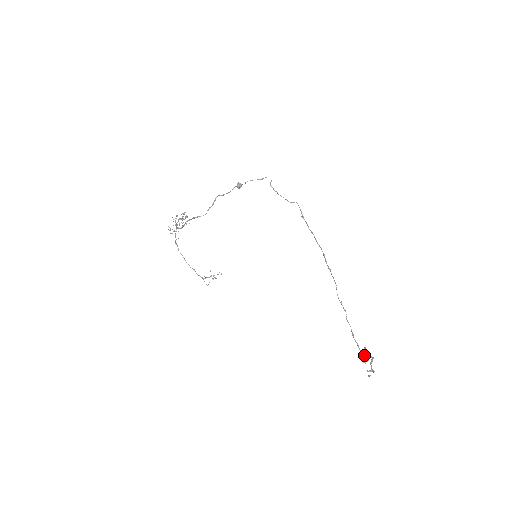
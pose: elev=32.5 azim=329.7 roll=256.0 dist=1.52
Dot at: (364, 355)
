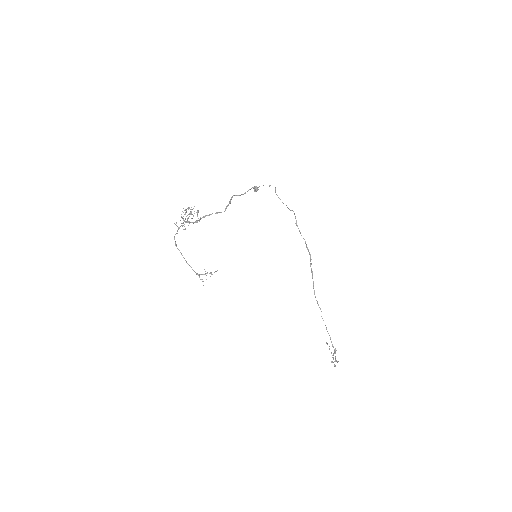
Dot at: occluded
